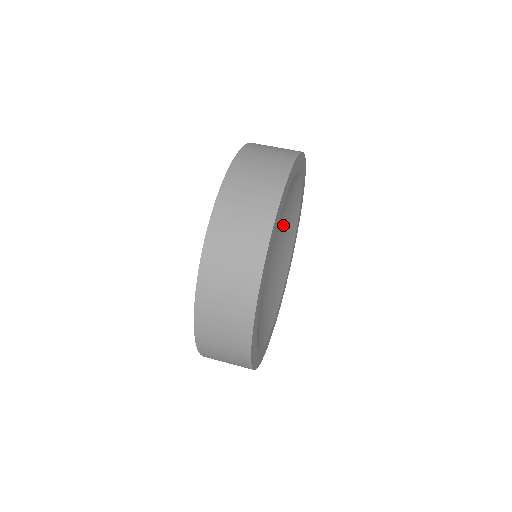
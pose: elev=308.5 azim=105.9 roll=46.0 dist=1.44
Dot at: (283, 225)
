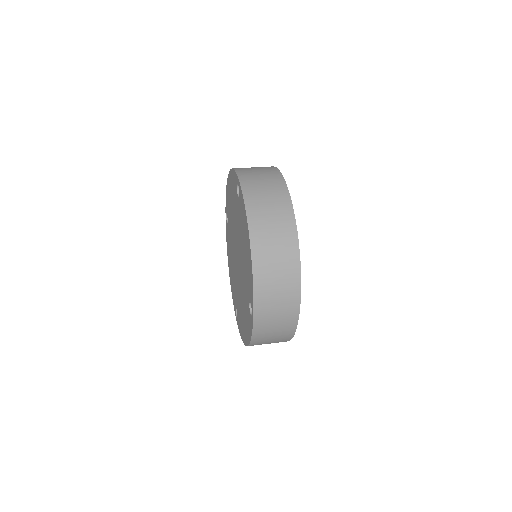
Dot at: occluded
